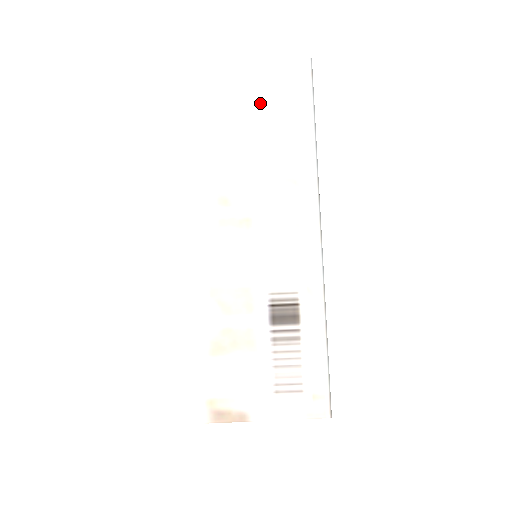
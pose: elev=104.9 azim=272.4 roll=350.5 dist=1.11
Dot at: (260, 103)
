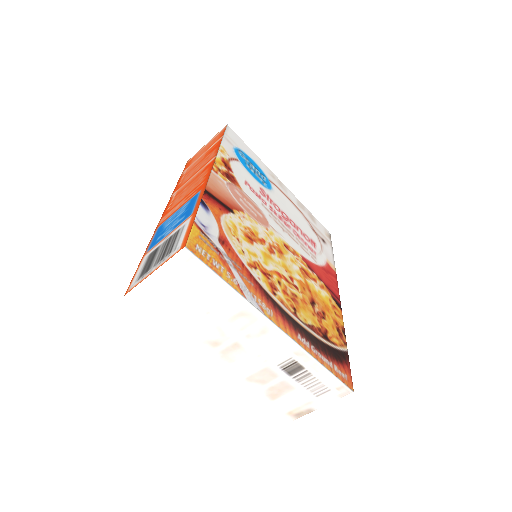
Dot at: (183, 290)
